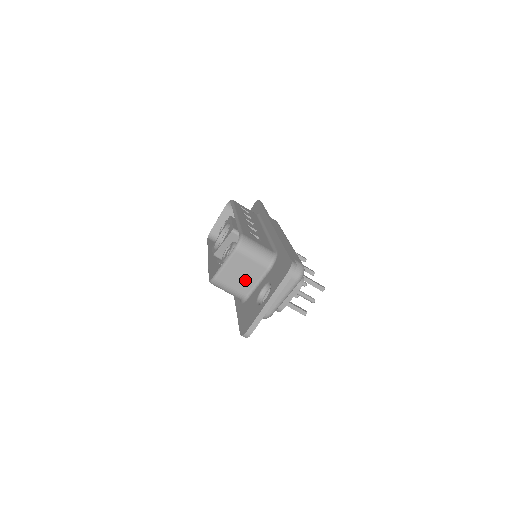
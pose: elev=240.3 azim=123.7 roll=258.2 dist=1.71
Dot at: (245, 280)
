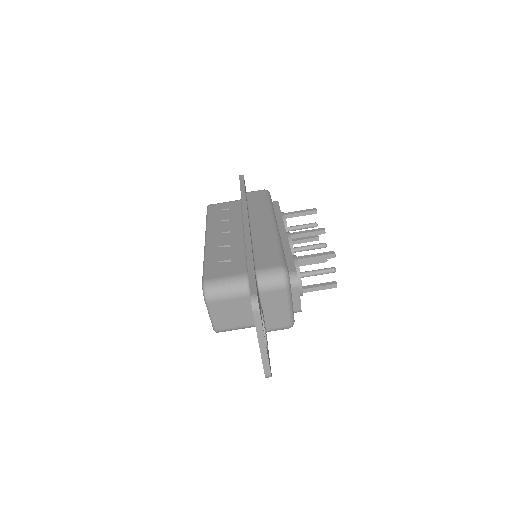
Dot at: (241, 315)
